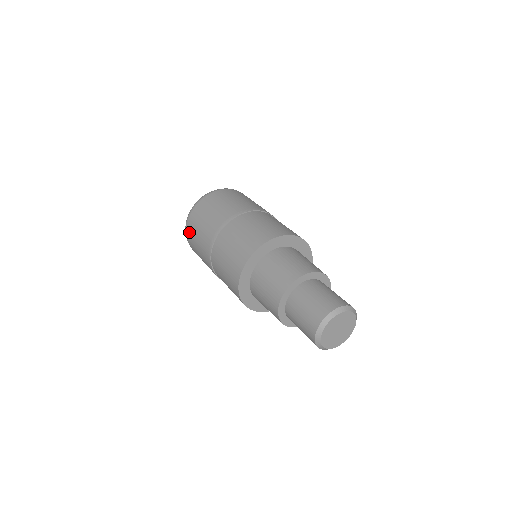
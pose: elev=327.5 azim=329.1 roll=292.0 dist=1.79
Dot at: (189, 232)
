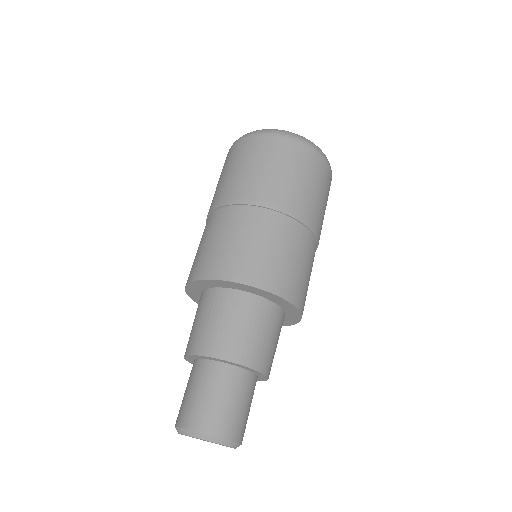
Dot at: occluded
